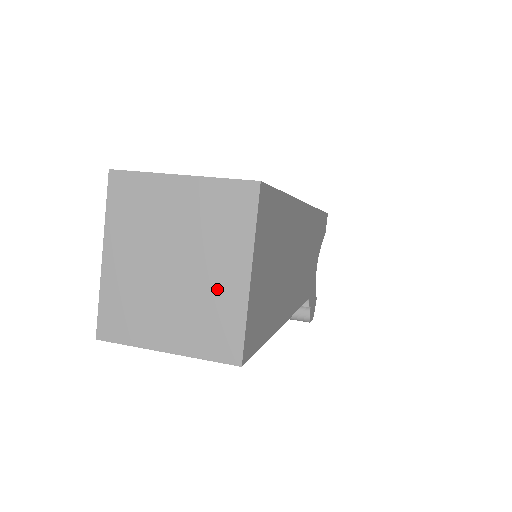
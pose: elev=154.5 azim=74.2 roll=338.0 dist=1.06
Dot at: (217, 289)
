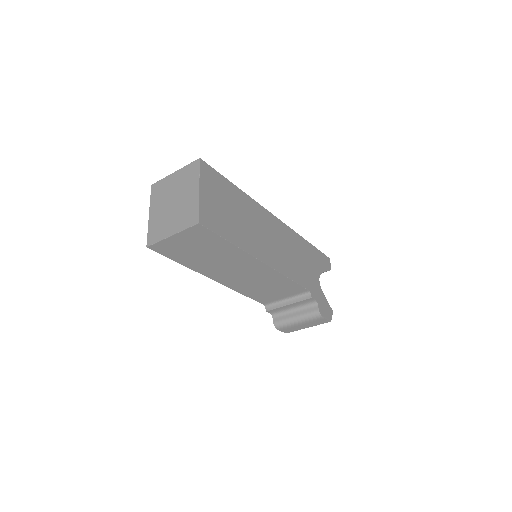
Dot at: (188, 201)
